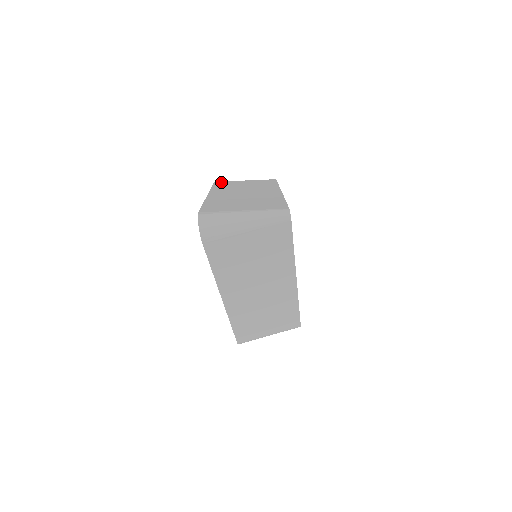
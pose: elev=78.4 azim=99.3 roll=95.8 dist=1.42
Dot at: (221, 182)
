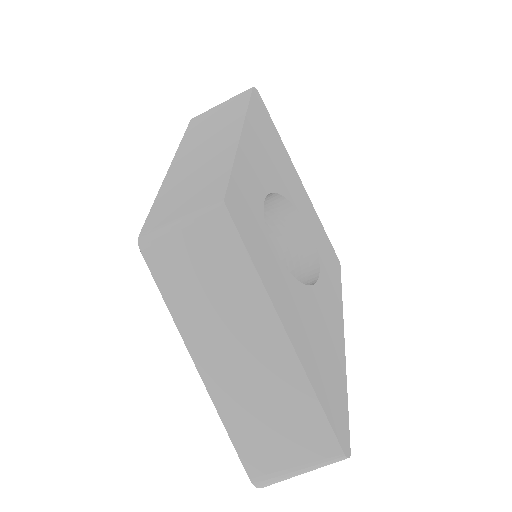
Dot at: (154, 258)
